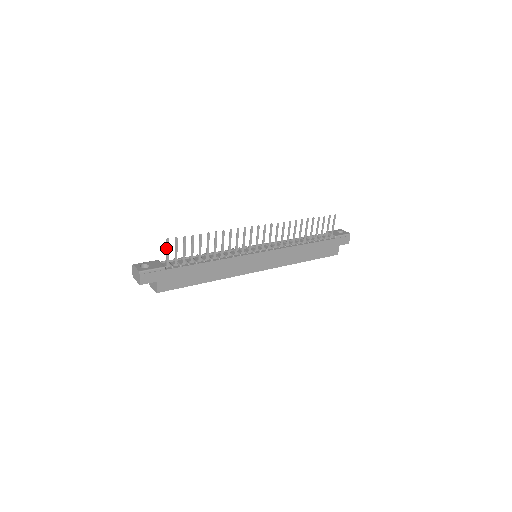
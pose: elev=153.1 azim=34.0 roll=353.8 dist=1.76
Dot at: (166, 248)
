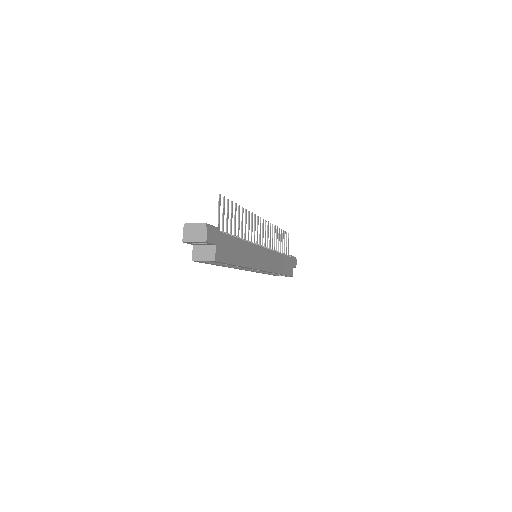
Dot at: (218, 206)
